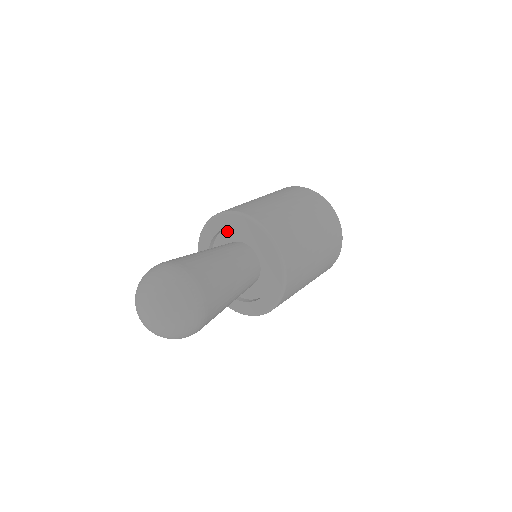
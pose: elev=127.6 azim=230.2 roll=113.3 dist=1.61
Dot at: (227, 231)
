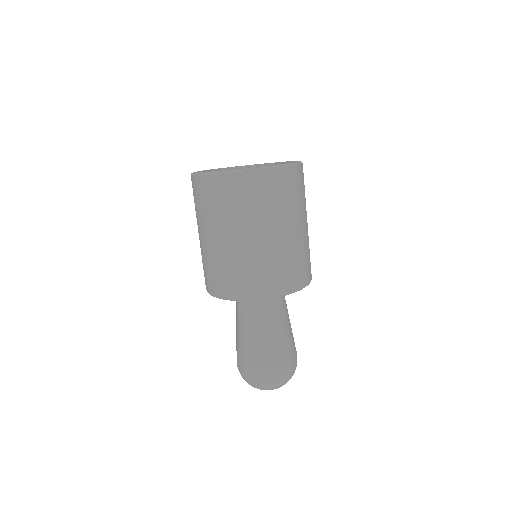
Dot at: occluded
